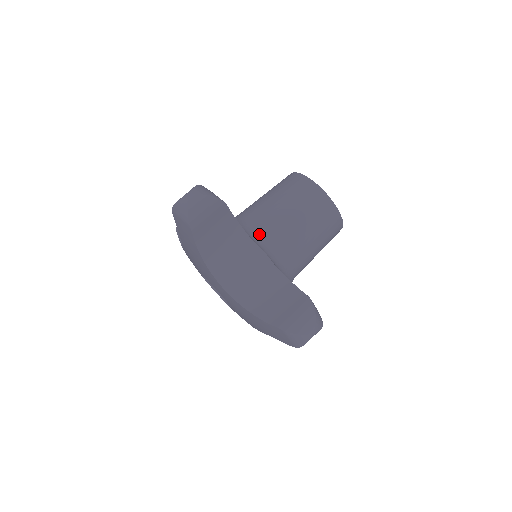
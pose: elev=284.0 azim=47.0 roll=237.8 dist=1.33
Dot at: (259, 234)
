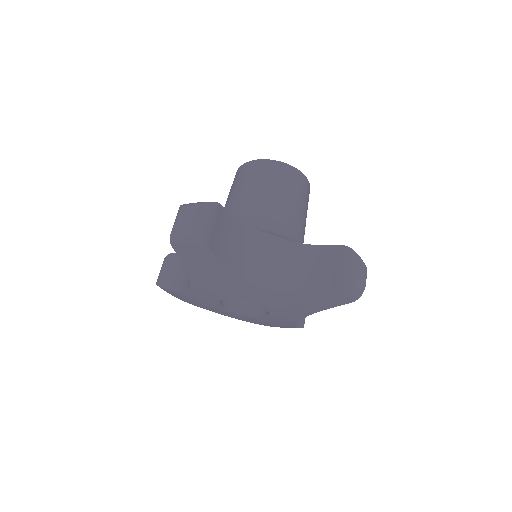
Dot at: (256, 225)
